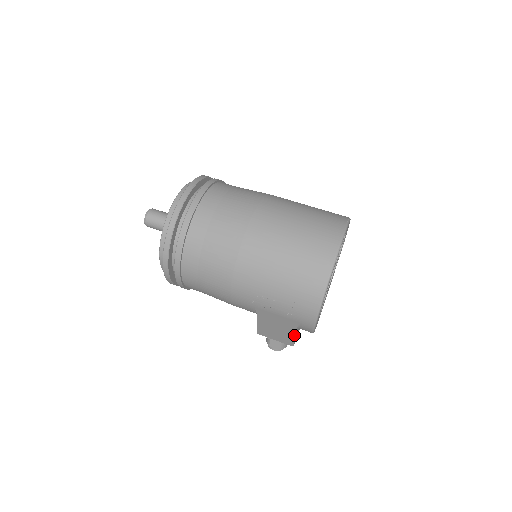
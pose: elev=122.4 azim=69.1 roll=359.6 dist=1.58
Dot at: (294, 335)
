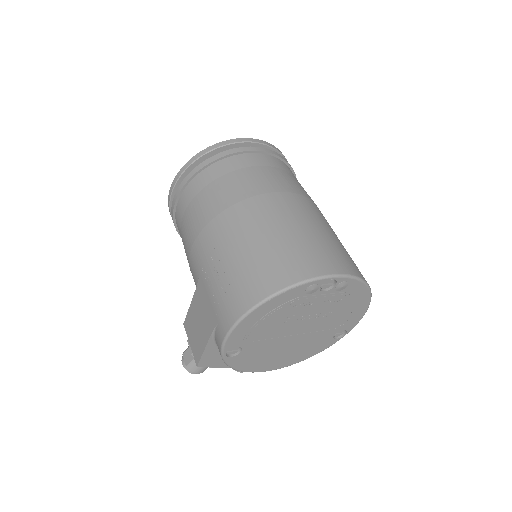
Dot at: (206, 344)
